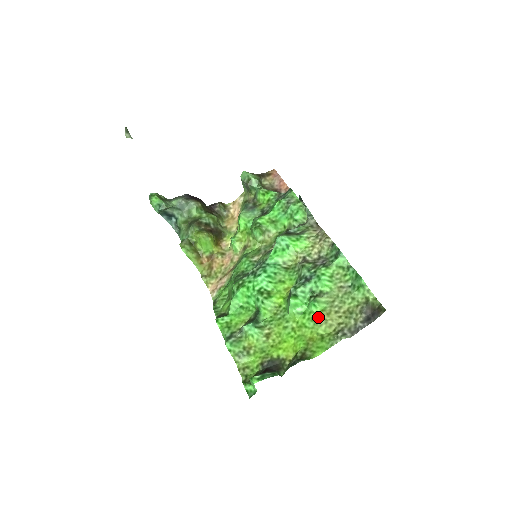
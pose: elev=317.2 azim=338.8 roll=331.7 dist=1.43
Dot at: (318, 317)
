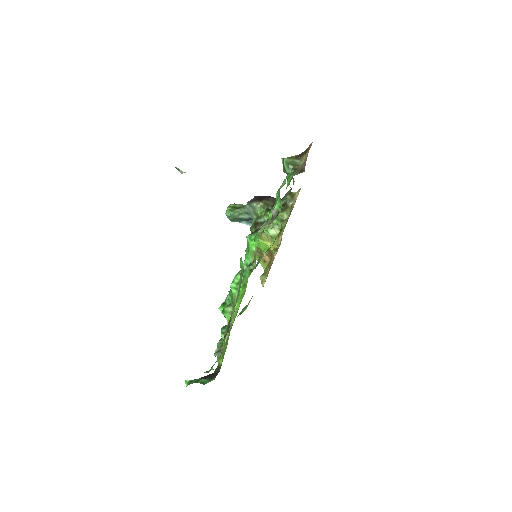
Dot at: occluded
